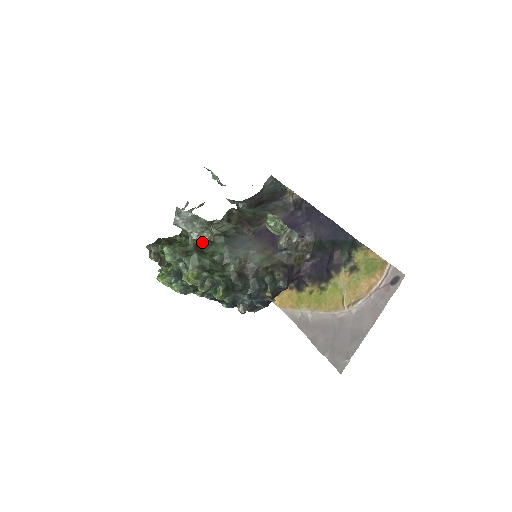
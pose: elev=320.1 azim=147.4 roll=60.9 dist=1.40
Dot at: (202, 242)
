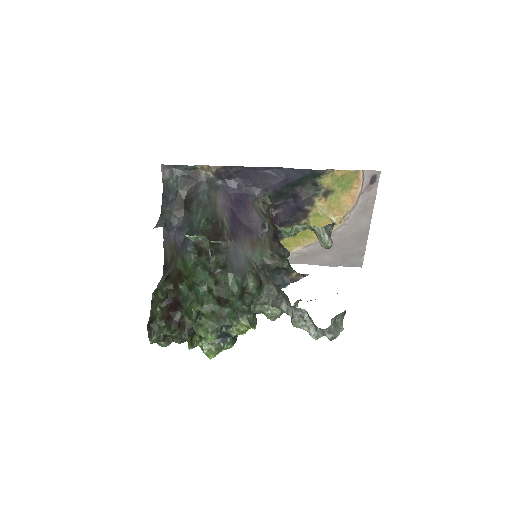
Dot at: (213, 293)
